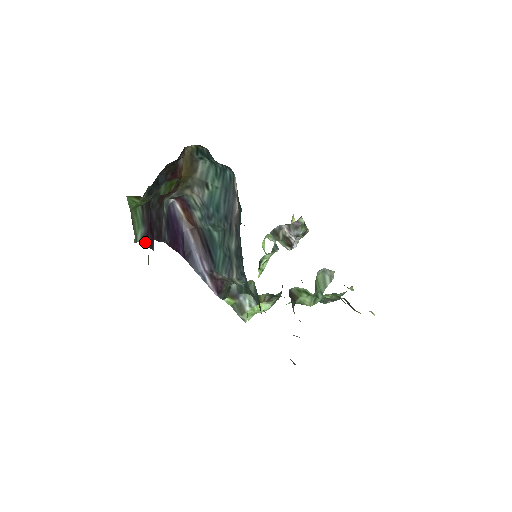
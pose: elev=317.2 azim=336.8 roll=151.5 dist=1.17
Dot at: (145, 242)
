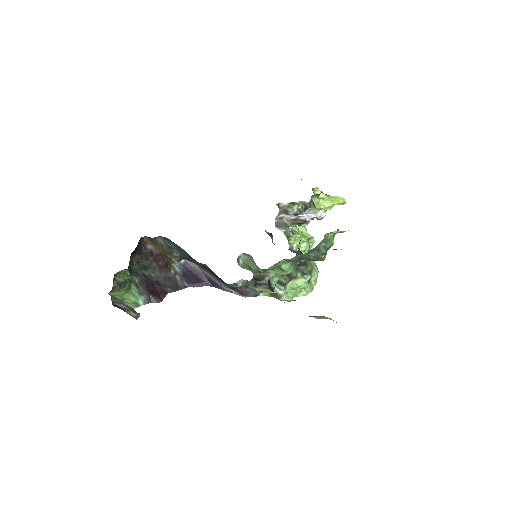
Dot at: (151, 302)
